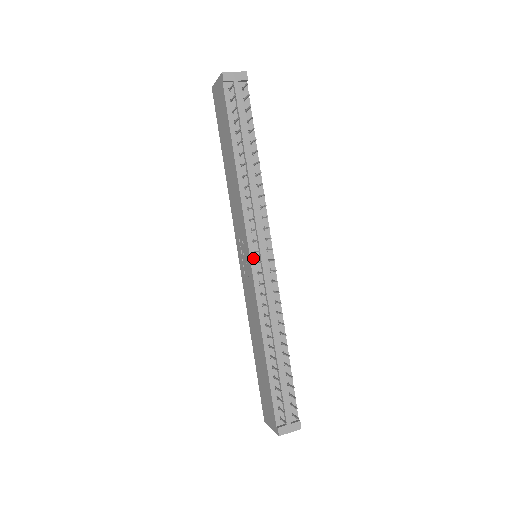
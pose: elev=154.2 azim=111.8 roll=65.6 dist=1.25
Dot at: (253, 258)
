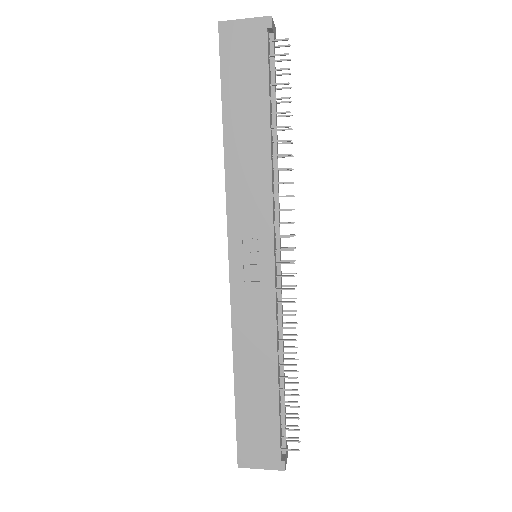
Dot at: (275, 258)
